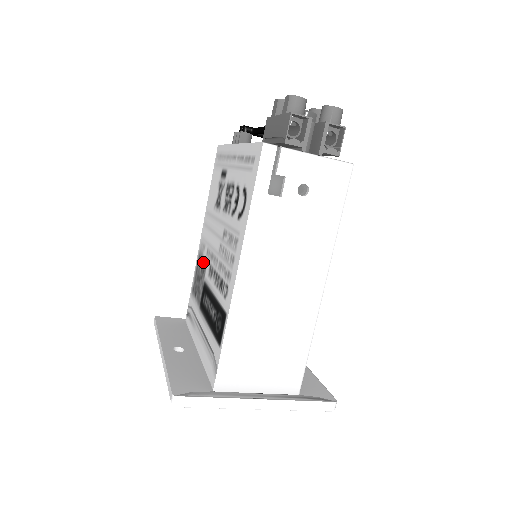
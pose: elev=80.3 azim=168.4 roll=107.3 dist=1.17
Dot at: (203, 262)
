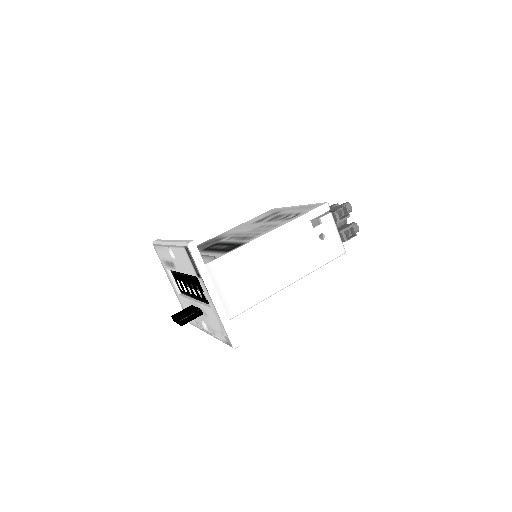
Dot at: (221, 238)
